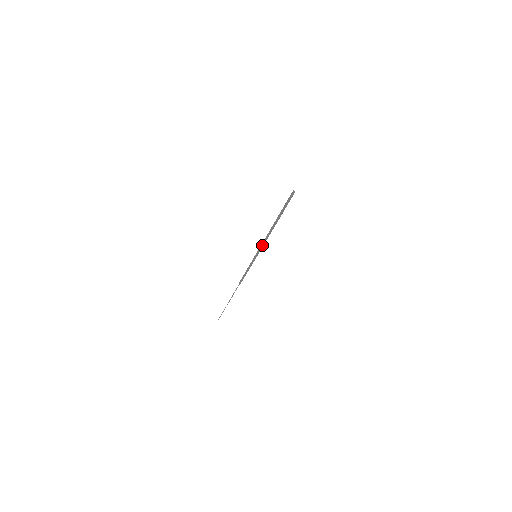
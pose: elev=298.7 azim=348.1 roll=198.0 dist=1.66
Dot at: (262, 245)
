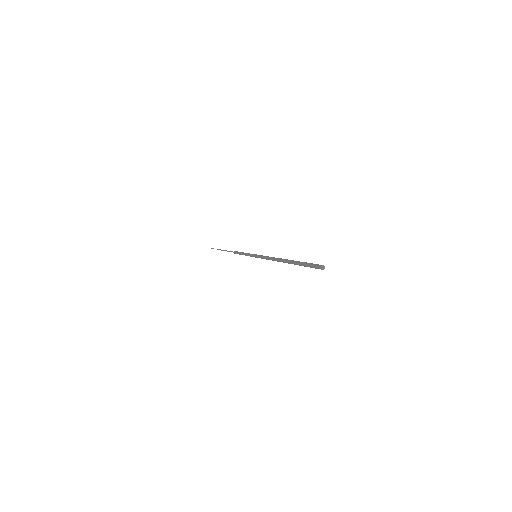
Dot at: (265, 258)
